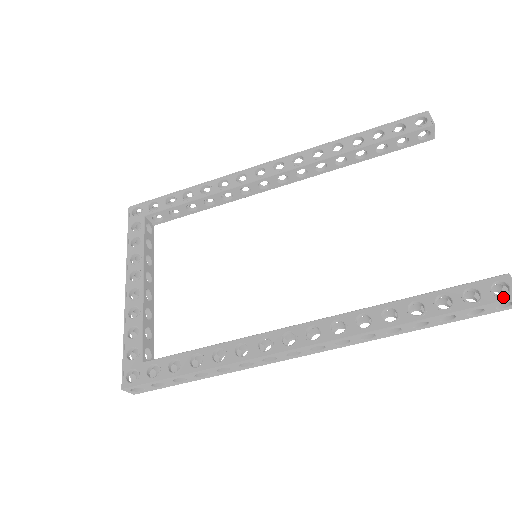
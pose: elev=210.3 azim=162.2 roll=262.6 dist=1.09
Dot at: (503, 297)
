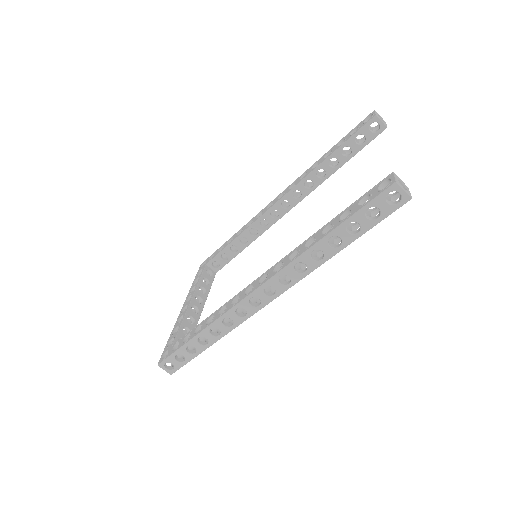
Dot at: (384, 189)
